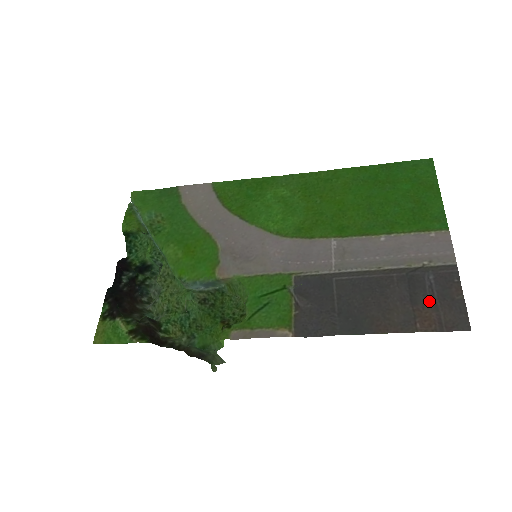
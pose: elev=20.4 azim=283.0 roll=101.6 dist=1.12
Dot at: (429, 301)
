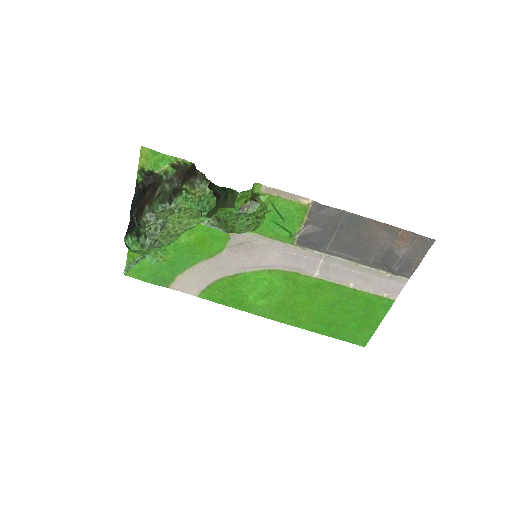
Dot at: (401, 254)
